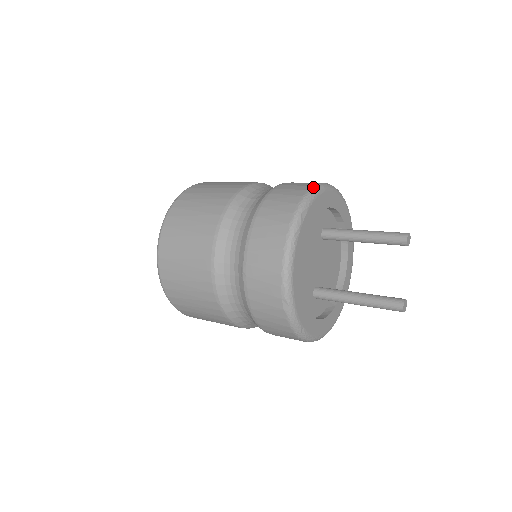
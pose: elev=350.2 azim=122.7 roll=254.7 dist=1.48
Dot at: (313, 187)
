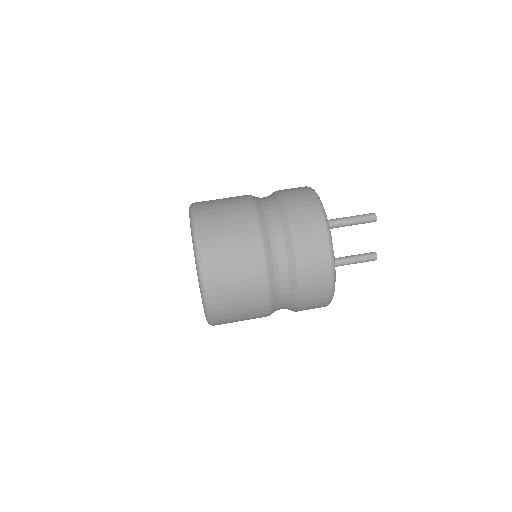
Dot at: (323, 215)
